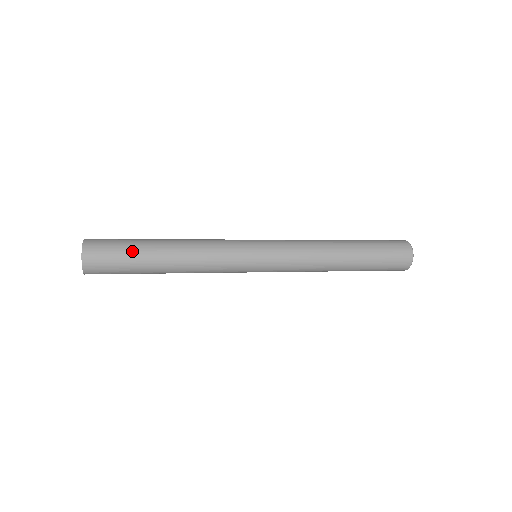
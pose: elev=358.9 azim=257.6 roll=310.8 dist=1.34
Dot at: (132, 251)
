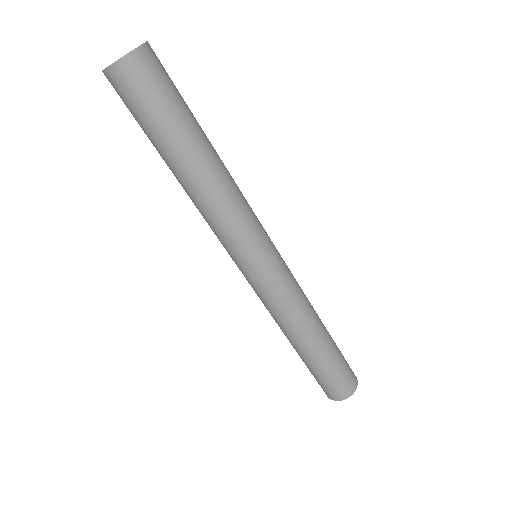
Dot at: (181, 113)
